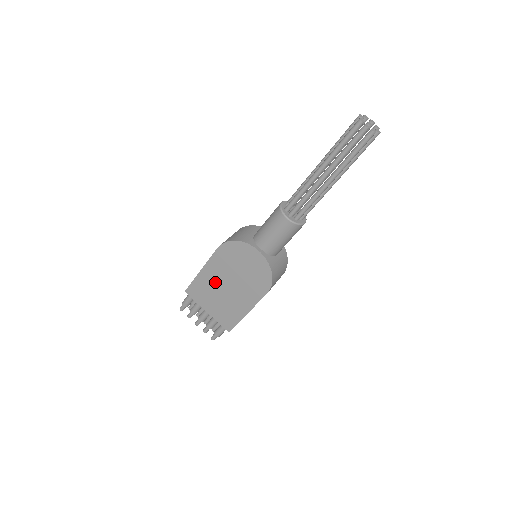
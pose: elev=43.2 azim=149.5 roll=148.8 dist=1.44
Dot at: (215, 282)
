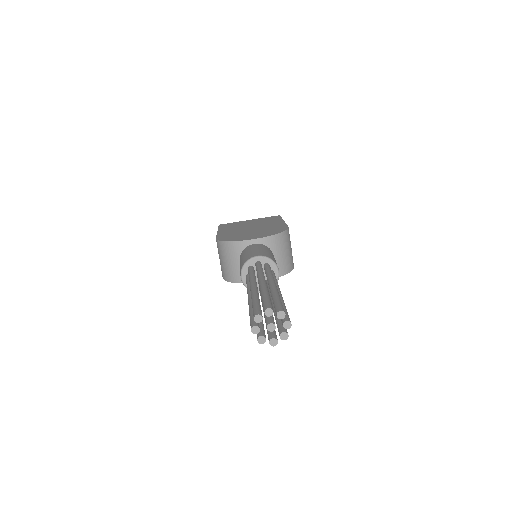
Dot at: occluded
